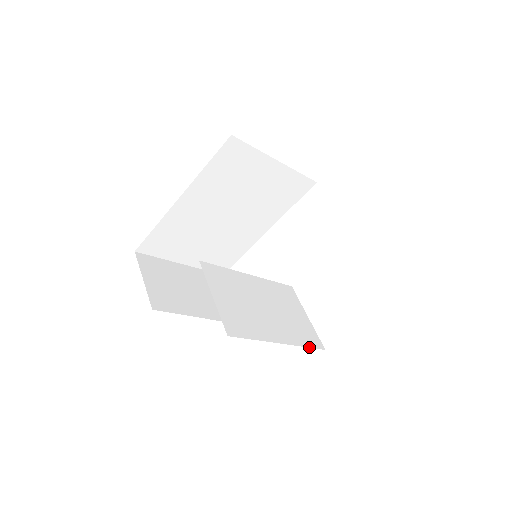
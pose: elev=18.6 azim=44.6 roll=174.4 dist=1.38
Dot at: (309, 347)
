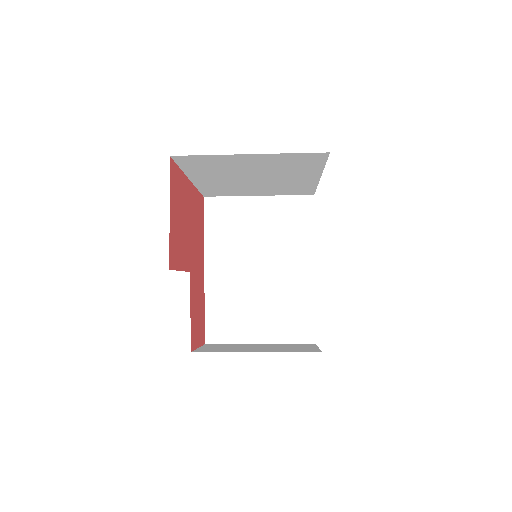
Dot at: occluded
